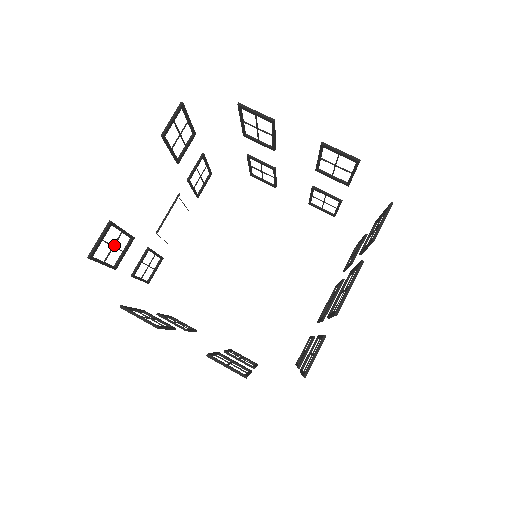
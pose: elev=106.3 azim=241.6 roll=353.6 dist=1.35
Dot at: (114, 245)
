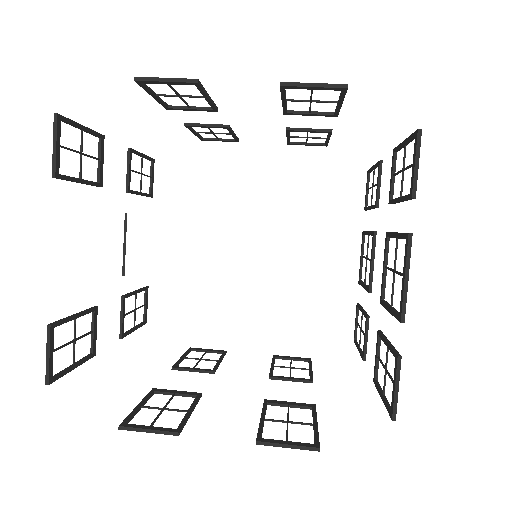
Dot at: (74, 339)
